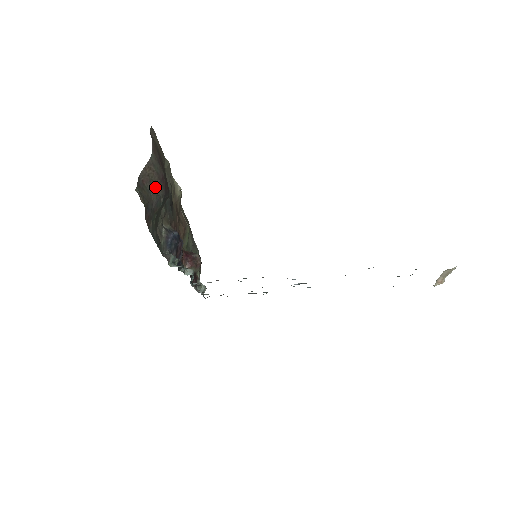
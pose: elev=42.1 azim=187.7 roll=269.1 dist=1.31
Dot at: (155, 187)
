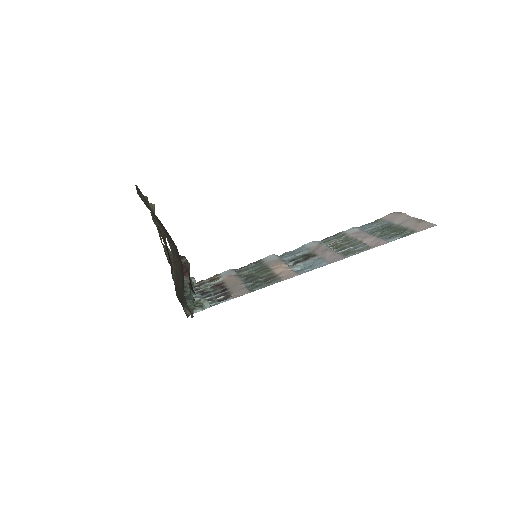
Dot at: (181, 275)
